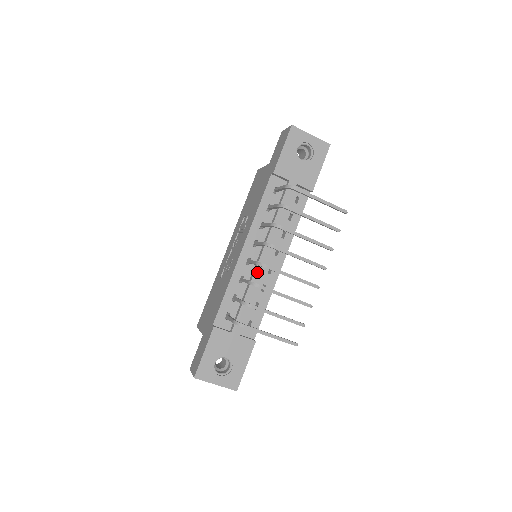
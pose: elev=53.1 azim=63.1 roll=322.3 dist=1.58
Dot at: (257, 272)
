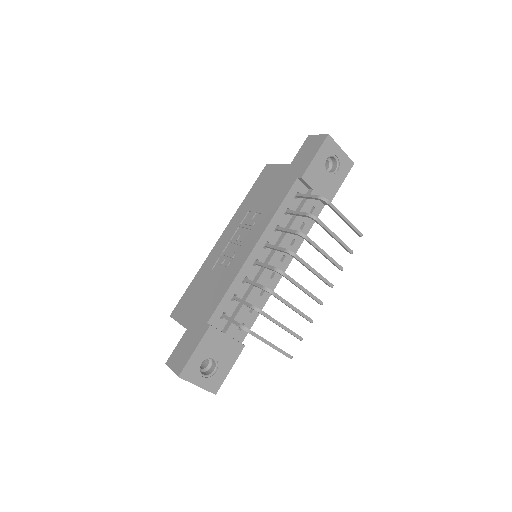
Dot at: (263, 275)
